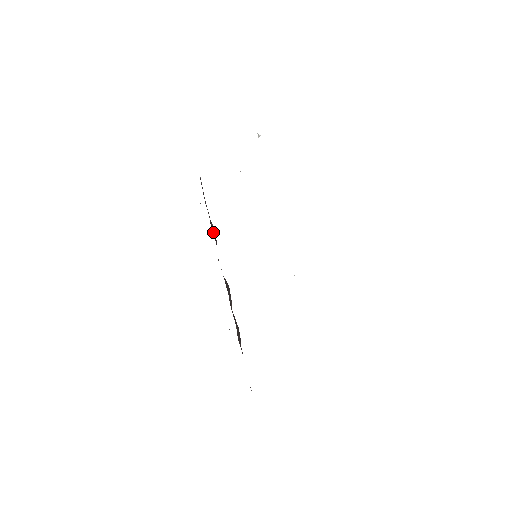
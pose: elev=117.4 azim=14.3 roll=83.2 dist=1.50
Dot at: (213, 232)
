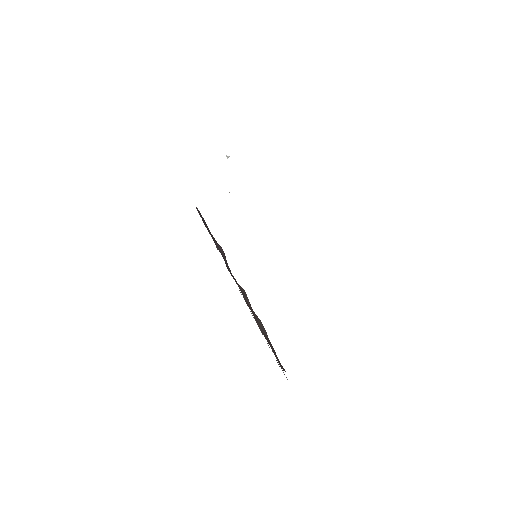
Dot at: (219, 250)
